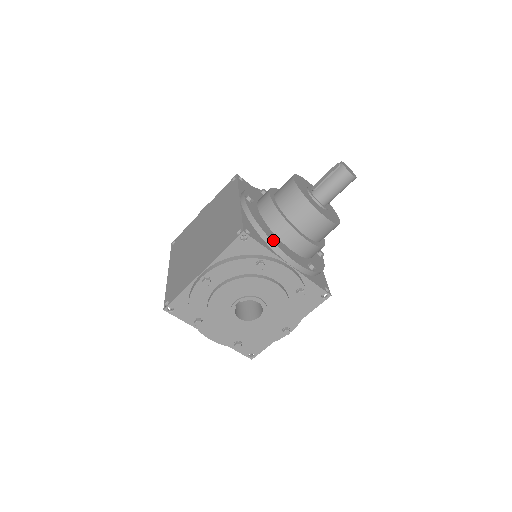
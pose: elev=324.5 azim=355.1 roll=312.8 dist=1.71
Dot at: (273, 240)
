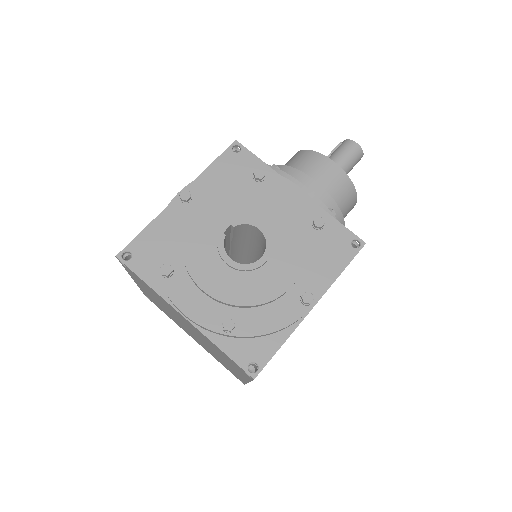
Dot at: (274, 167)
